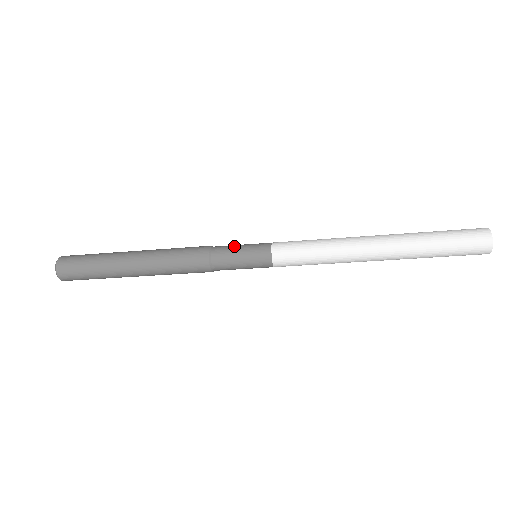
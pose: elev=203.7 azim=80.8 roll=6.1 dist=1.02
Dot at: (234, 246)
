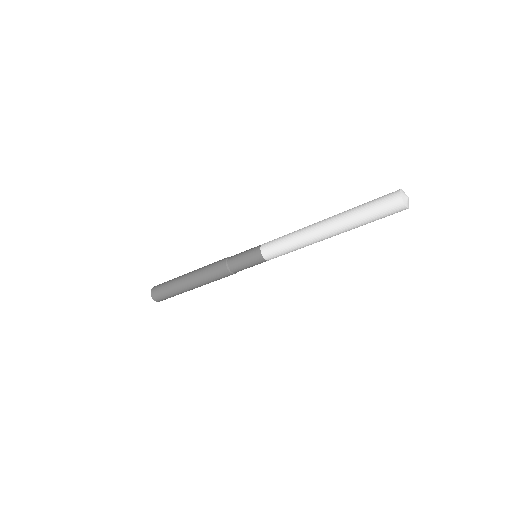
Dot at: (239, 256)
